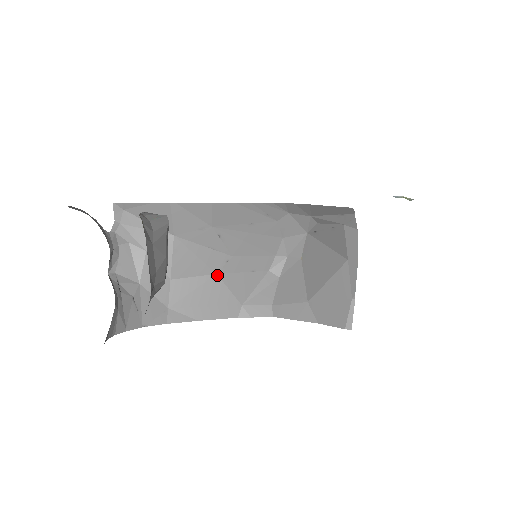
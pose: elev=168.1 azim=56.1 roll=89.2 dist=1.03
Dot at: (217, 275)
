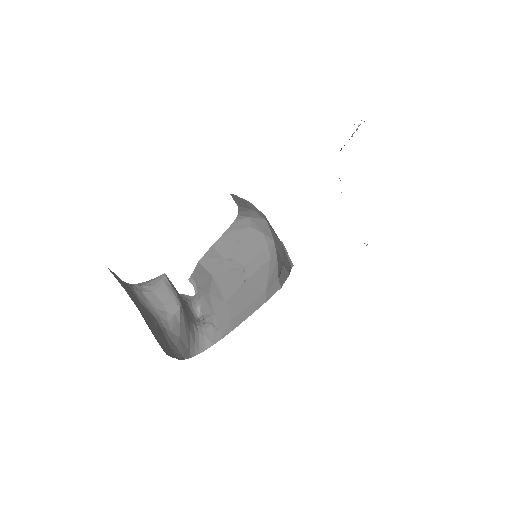
Dot at: (244, 283)
